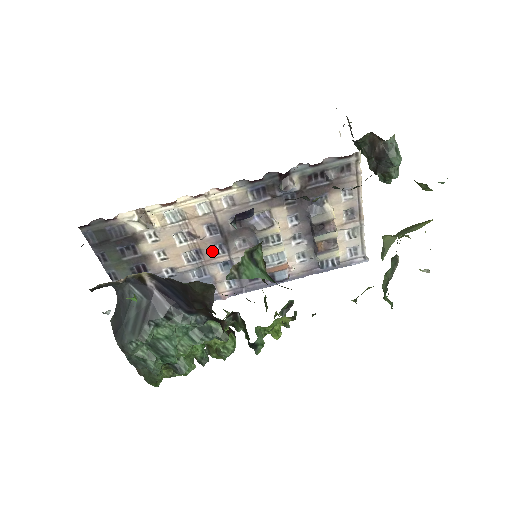
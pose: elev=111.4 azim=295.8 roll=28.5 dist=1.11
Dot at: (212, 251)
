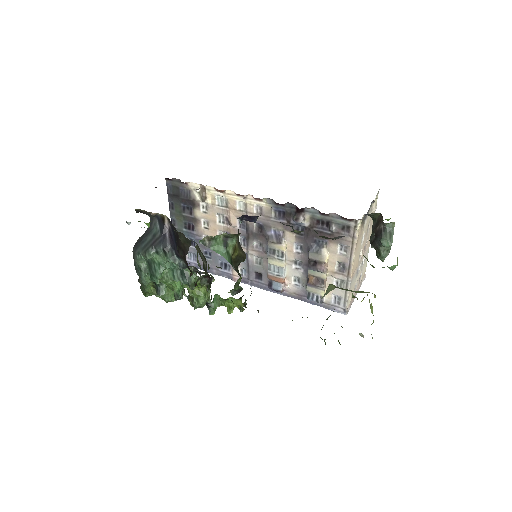
Dot at: occluded
